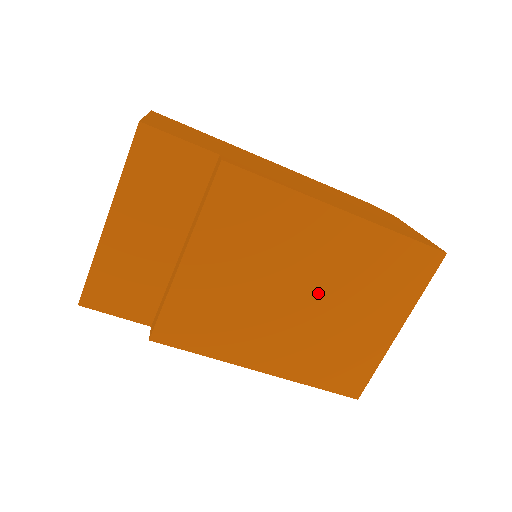
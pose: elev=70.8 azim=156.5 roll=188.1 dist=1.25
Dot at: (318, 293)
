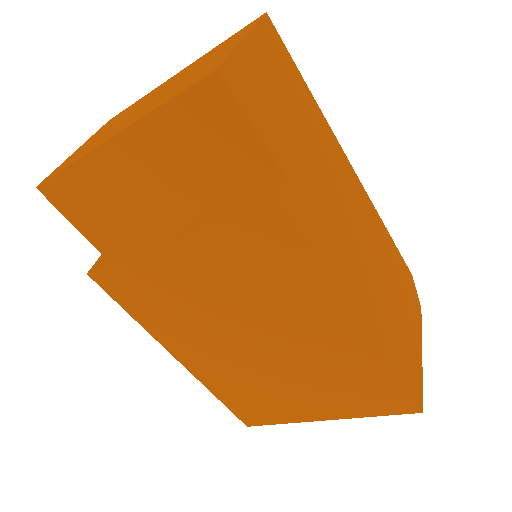
Dot at: (277, 354)
